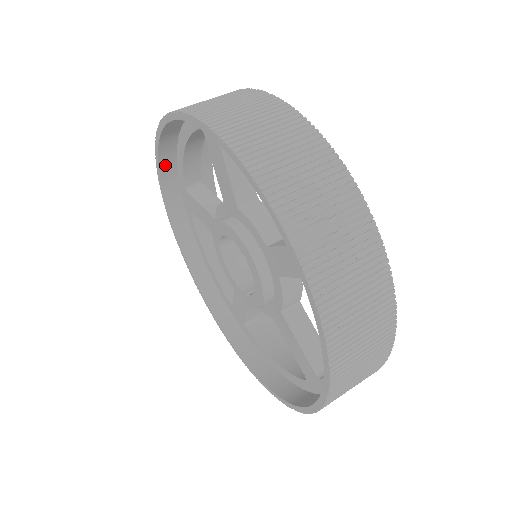
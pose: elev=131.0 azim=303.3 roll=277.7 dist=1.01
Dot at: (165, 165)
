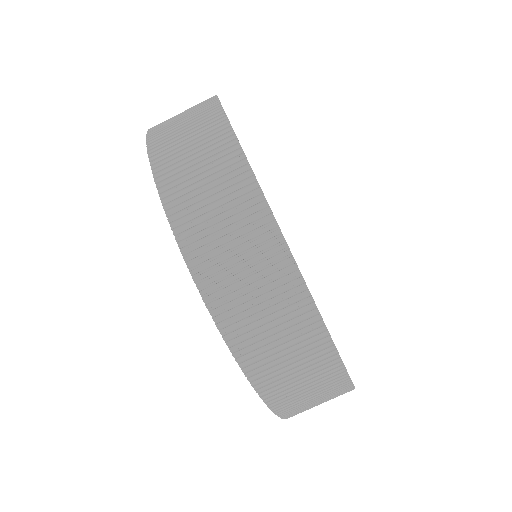
Dot at: (187, 232)
